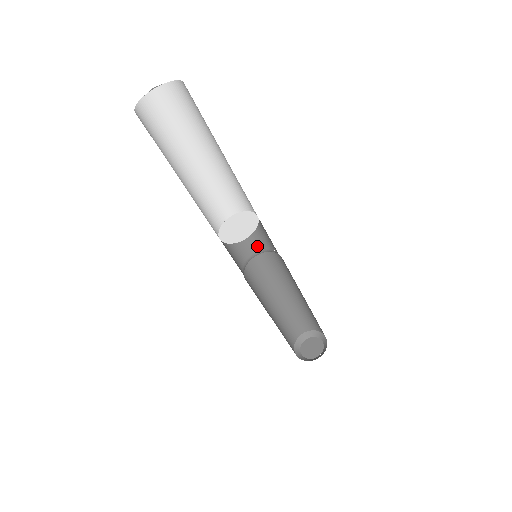
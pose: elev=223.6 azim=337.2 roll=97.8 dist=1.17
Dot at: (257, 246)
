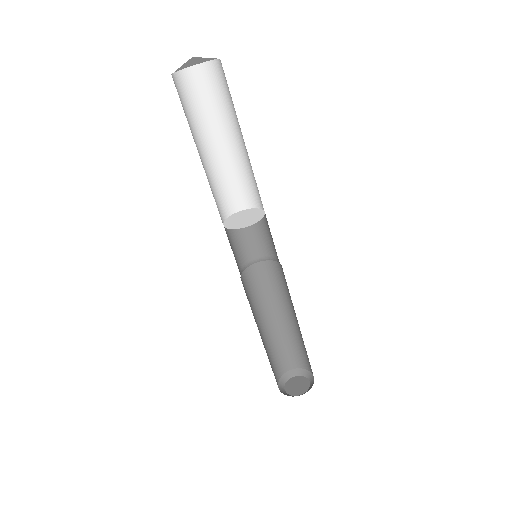
Dot at: (258, 252)
